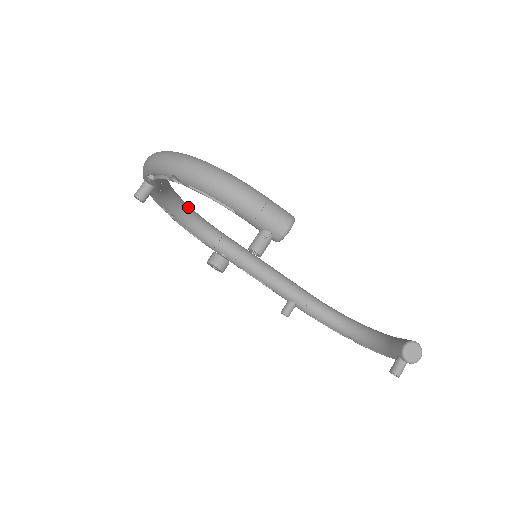
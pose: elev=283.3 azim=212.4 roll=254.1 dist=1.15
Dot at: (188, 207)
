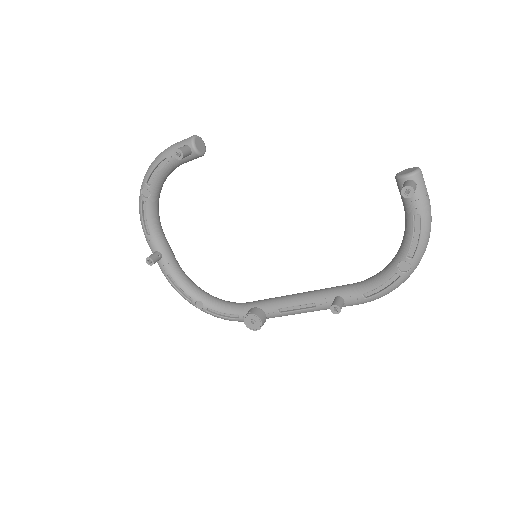
Dot at: occluded
